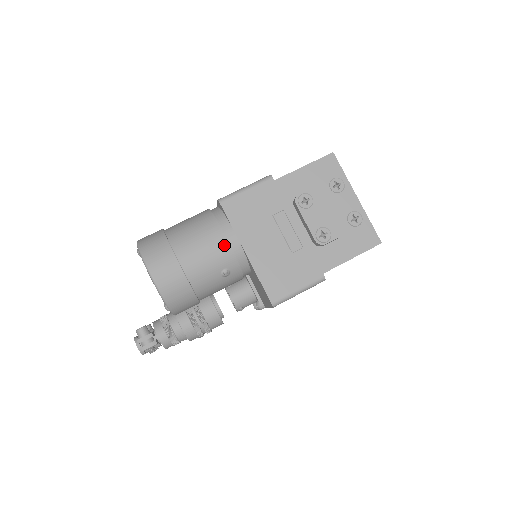
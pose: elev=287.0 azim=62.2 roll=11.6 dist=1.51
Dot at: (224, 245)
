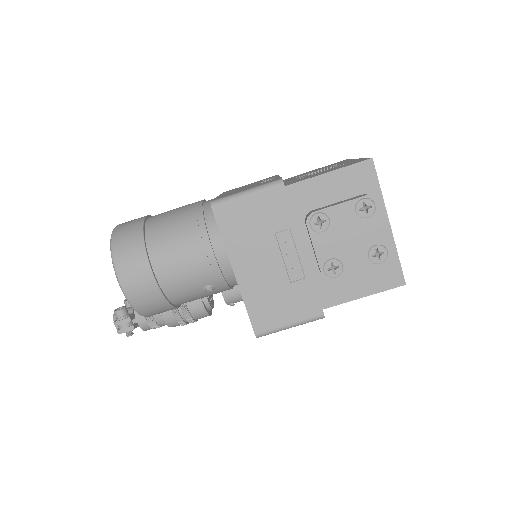
Dot at: (209, 261)
